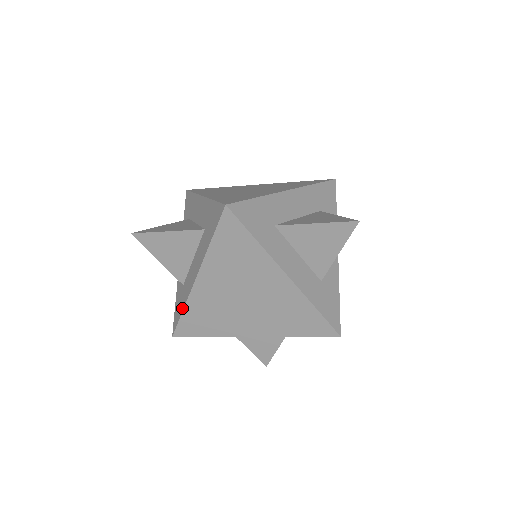
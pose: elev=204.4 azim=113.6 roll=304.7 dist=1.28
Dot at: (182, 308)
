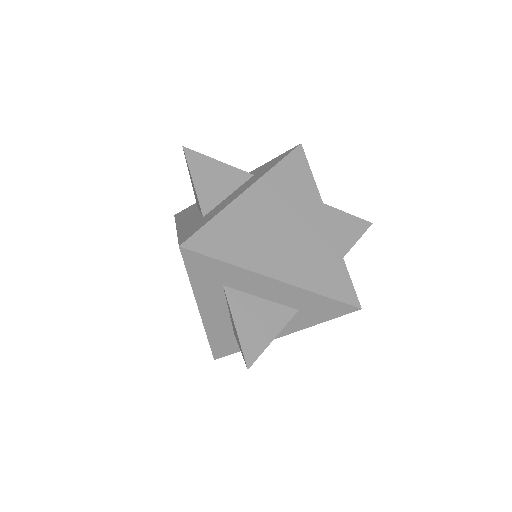
Dot at: (211, 217)
